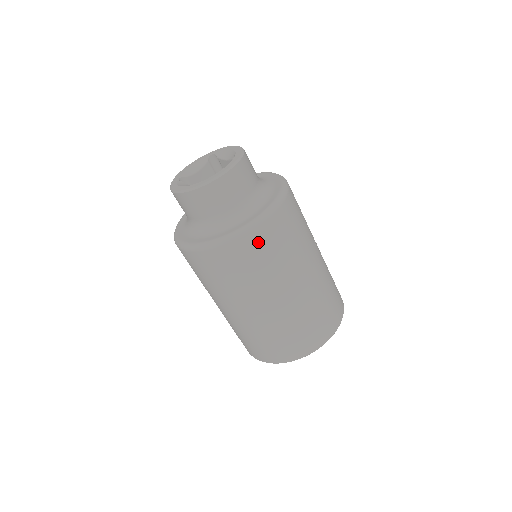
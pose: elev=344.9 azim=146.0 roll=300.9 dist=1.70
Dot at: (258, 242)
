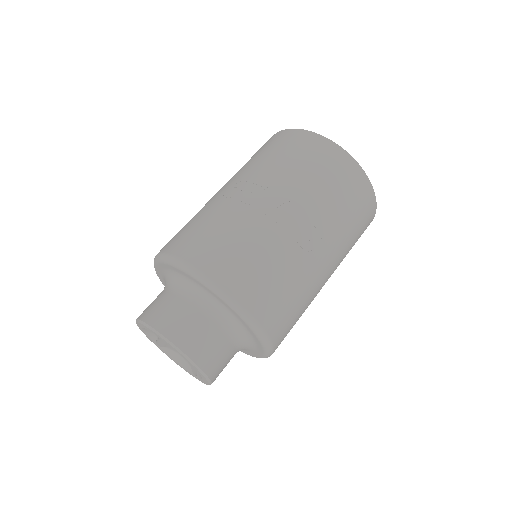
Dot at: occluded
